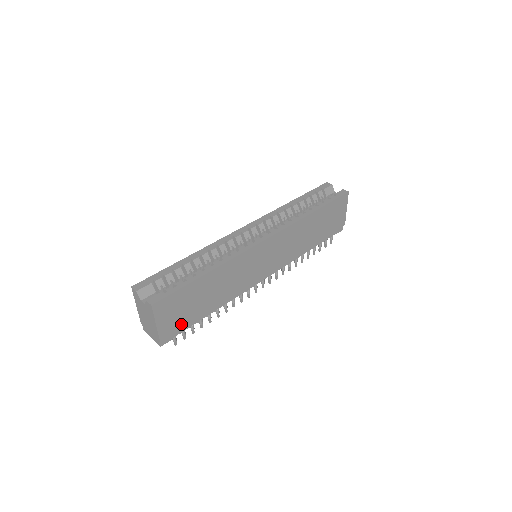
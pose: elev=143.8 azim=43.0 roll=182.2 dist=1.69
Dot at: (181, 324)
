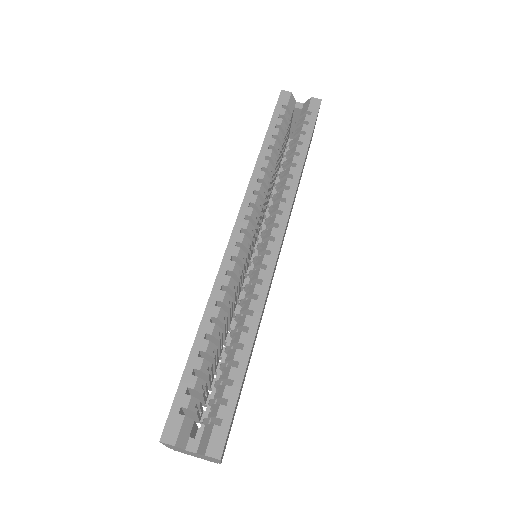
Dot at: (232, 422)
